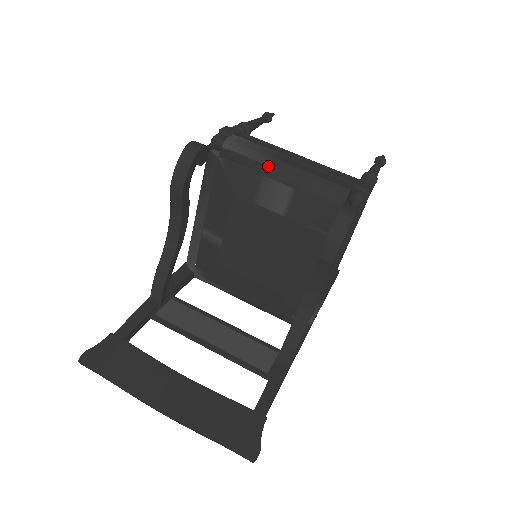
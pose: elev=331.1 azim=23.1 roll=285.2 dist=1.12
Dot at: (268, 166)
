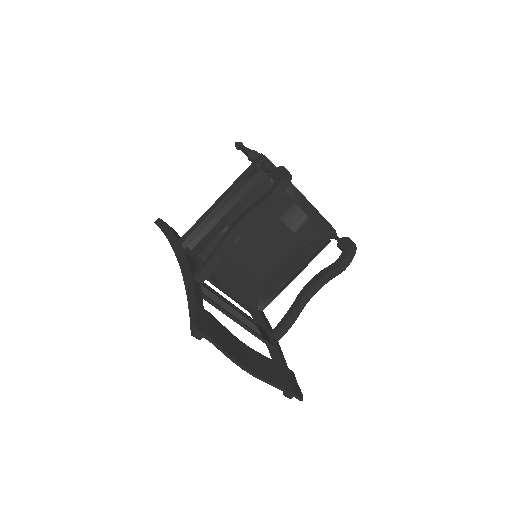
Dot at: (299, 197)
